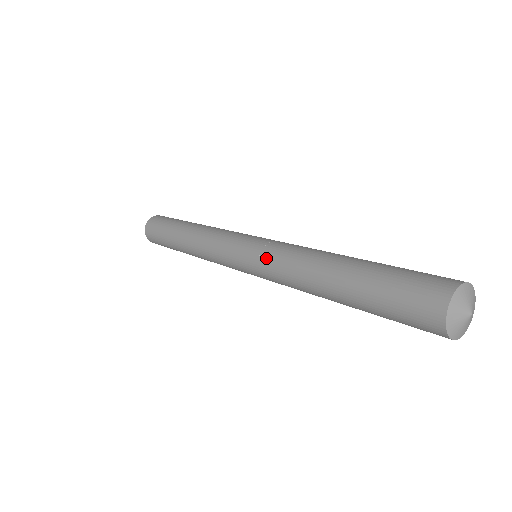
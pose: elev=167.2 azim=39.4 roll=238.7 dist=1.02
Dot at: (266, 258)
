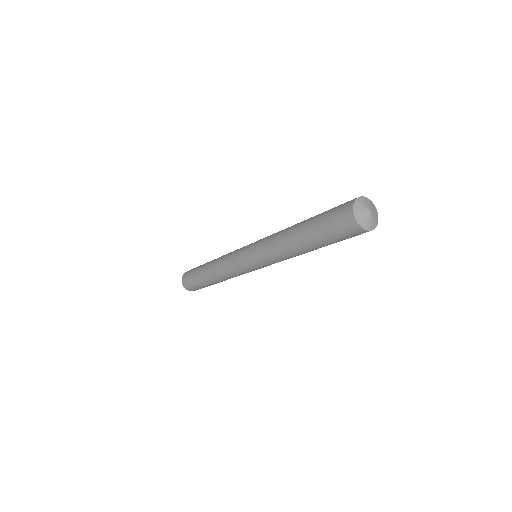
Dot at: (259, 245)
